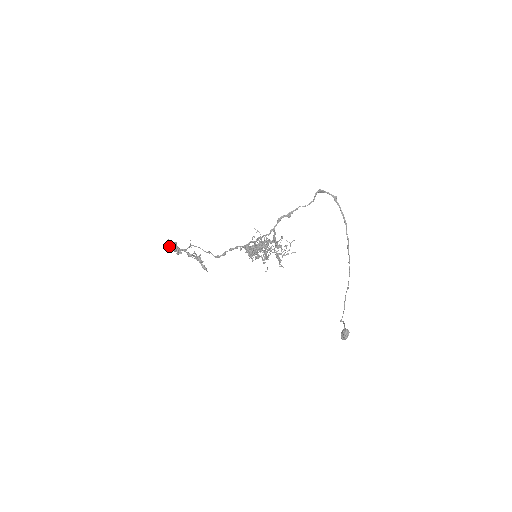
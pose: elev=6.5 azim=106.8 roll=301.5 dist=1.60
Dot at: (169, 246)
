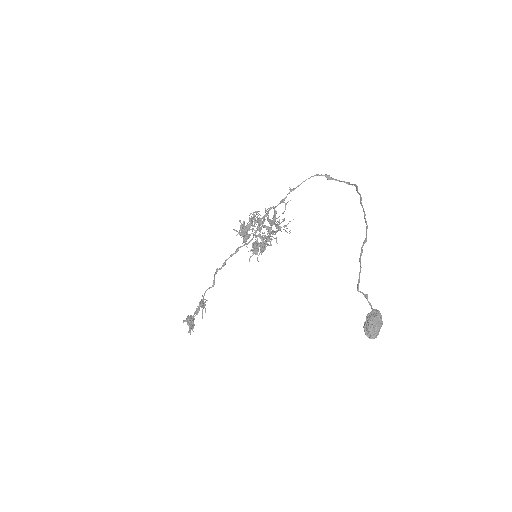
Dot at: (185, 320)
